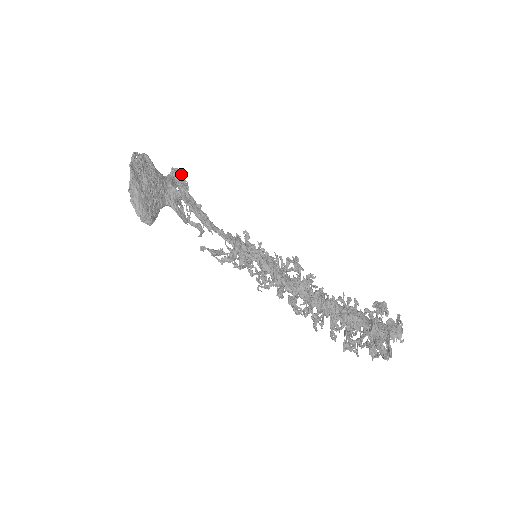
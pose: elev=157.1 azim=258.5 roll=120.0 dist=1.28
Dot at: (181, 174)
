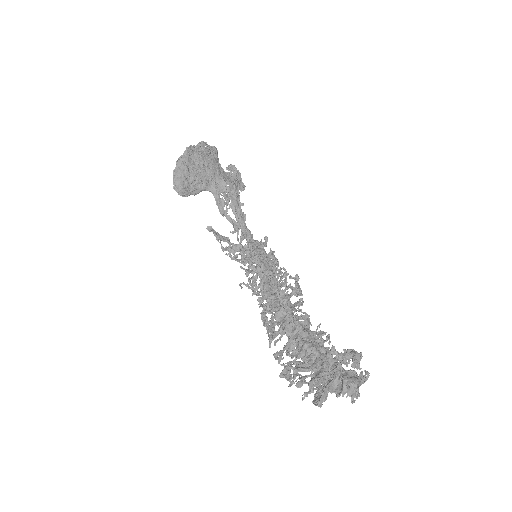
Dot at: (236, 172)
